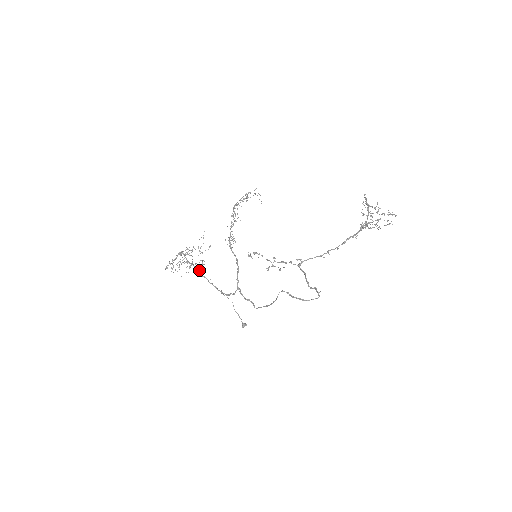
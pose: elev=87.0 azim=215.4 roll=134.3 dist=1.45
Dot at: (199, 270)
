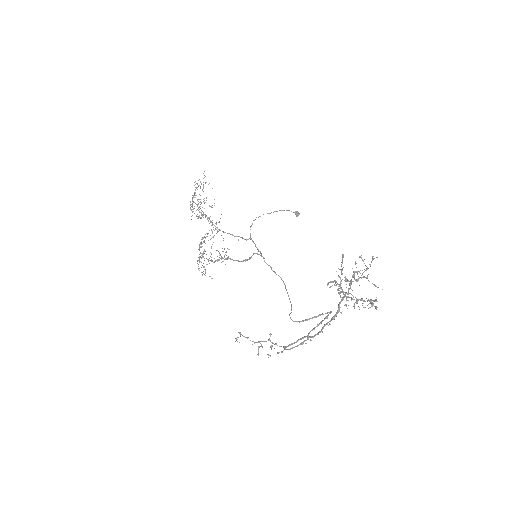
Dot at: occluded
